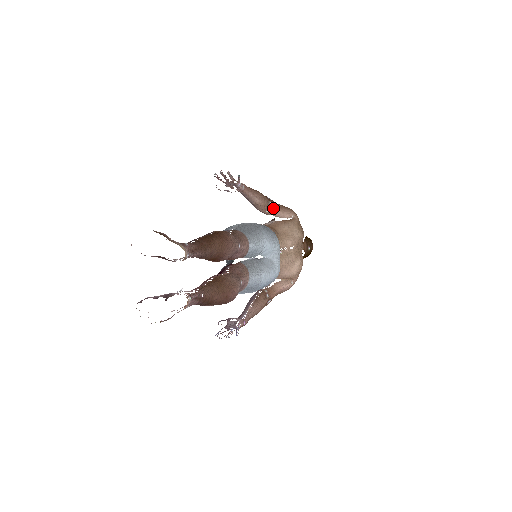
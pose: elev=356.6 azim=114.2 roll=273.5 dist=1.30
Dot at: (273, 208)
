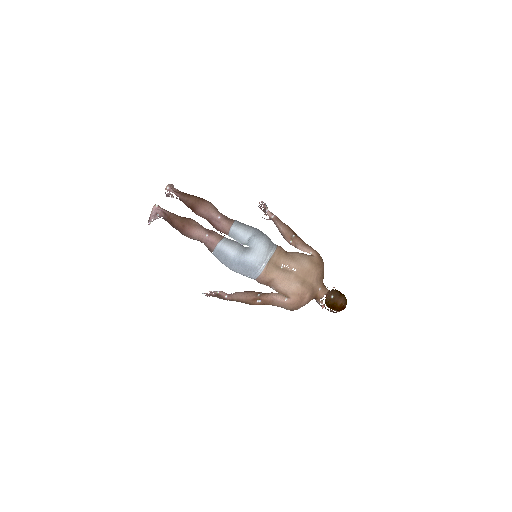
Dot at: (295, 240)
